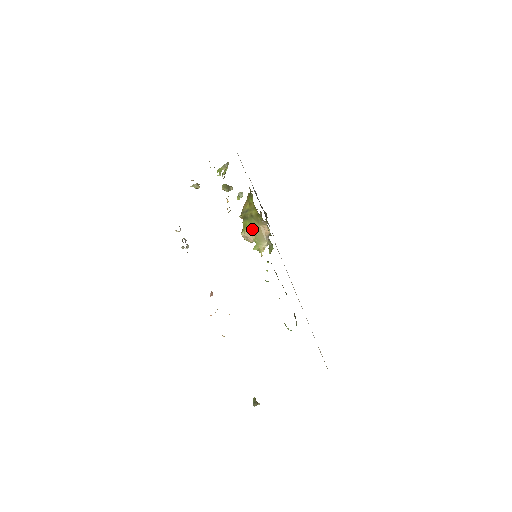
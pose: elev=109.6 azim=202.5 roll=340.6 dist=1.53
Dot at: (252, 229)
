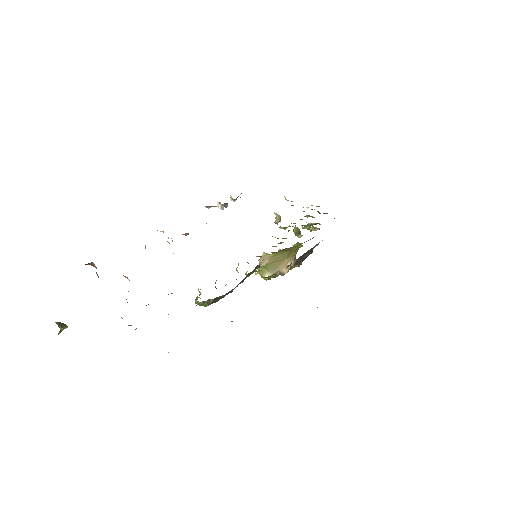
Dot at: (277, 257)
